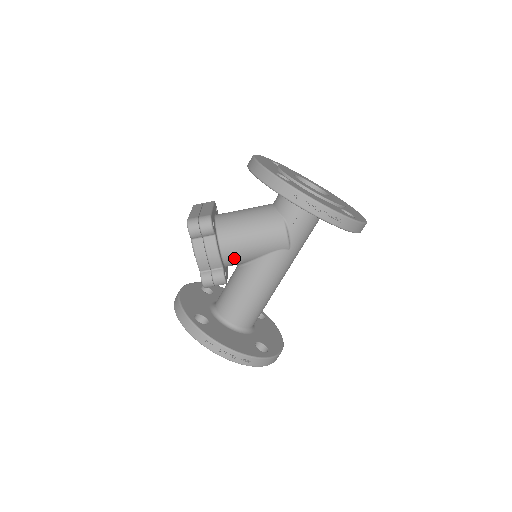
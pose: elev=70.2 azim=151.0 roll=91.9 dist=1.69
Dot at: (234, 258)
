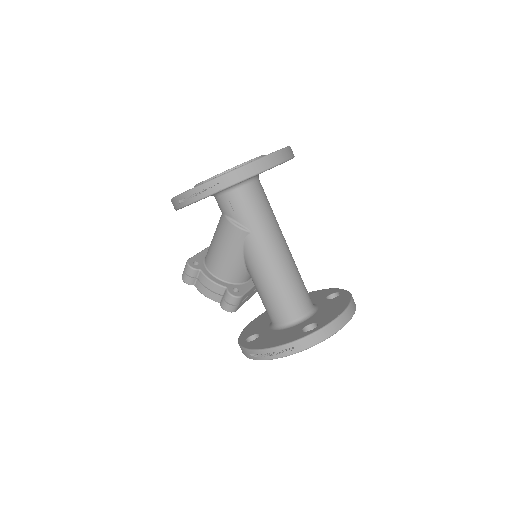
Dot at: (230, 274)
